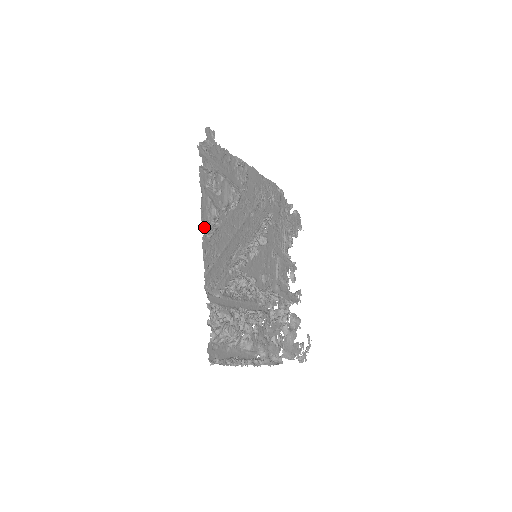
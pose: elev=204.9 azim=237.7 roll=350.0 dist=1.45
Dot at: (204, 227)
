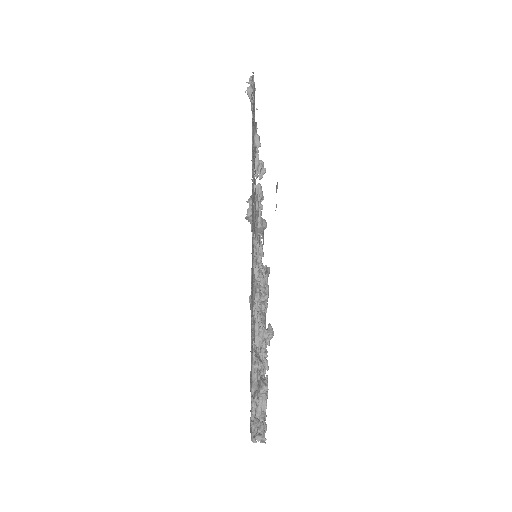
Dot at: (252, 332)
